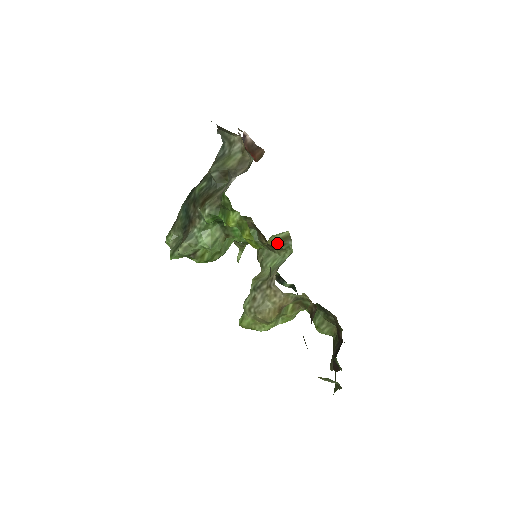
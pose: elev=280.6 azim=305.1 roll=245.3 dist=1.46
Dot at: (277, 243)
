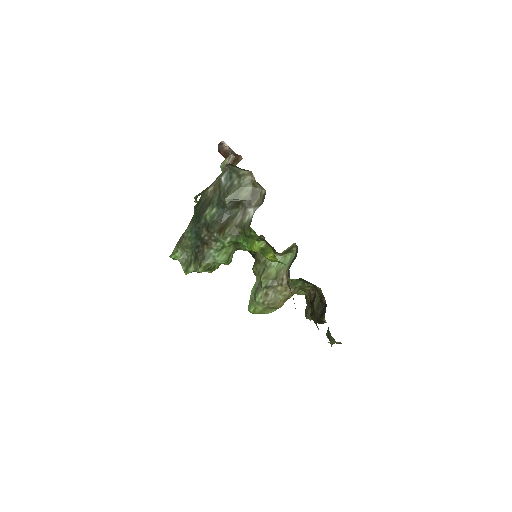
Dot at: (285, 252)
